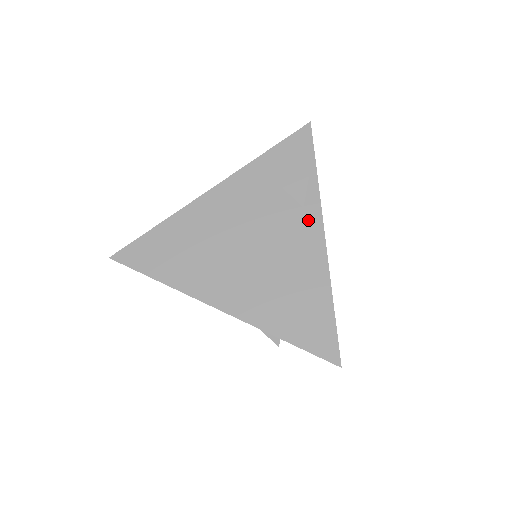
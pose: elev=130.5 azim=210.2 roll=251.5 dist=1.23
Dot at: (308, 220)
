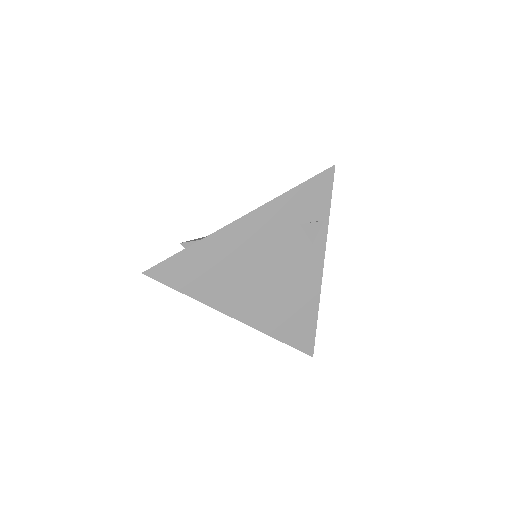
Dot at: (314, 254)
